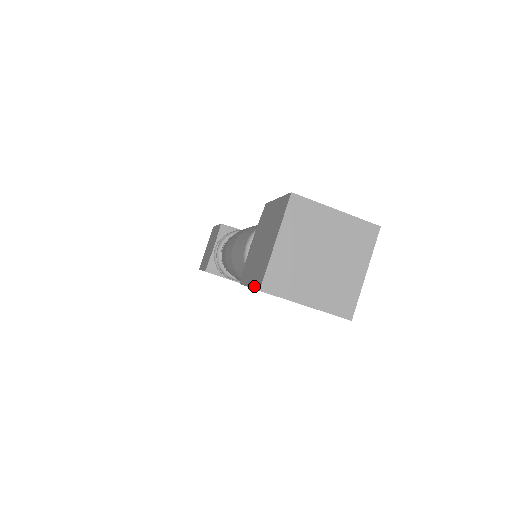
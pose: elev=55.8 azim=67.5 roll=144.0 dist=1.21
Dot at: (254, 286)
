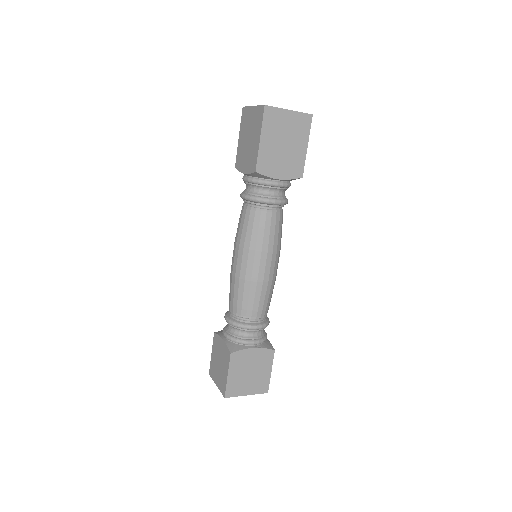
Dot at: (210, 365)
